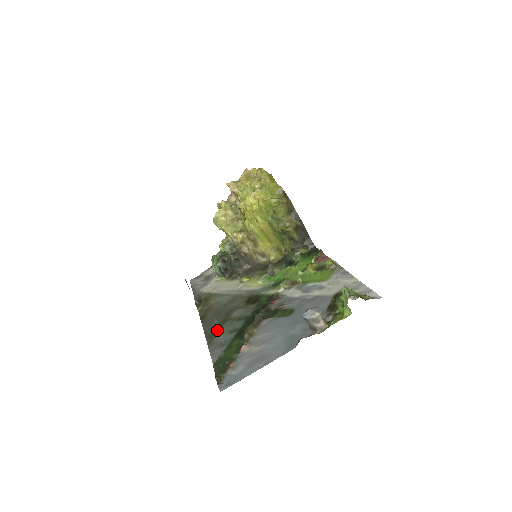
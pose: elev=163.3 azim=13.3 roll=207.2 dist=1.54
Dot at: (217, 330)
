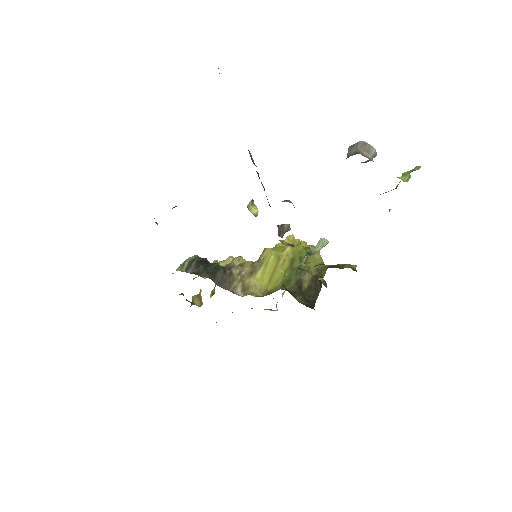
Dot at: occluded
